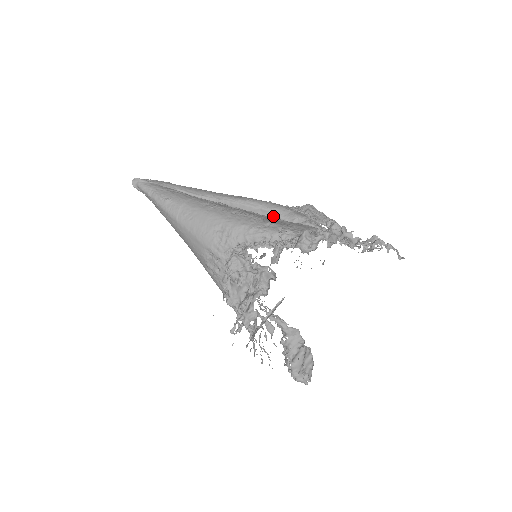
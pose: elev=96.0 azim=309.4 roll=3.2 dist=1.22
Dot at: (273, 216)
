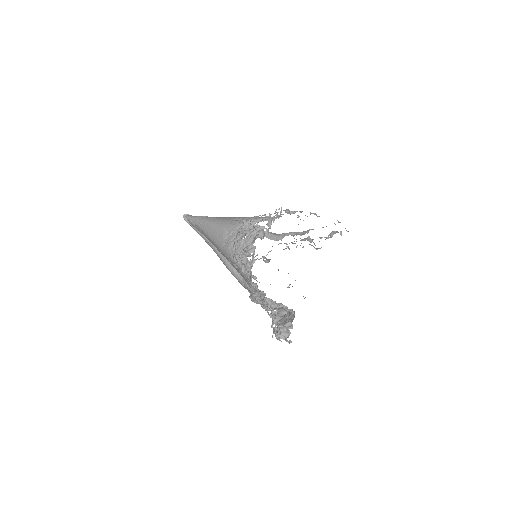
Dot at: (269, 235)
